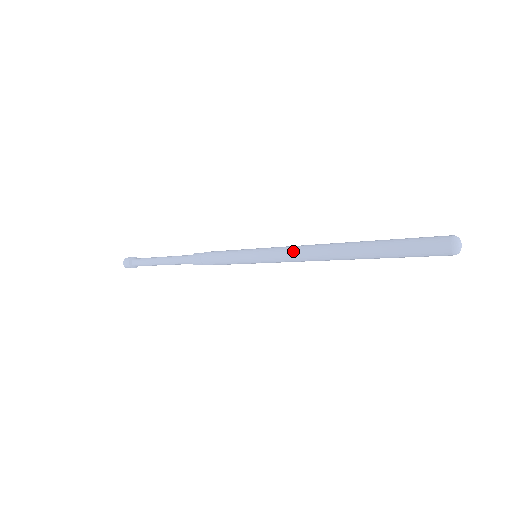
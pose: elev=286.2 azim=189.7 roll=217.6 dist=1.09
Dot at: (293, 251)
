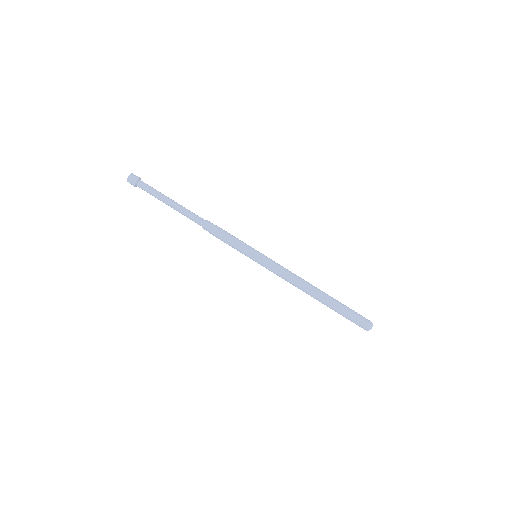
Dot at: (286, 275)
